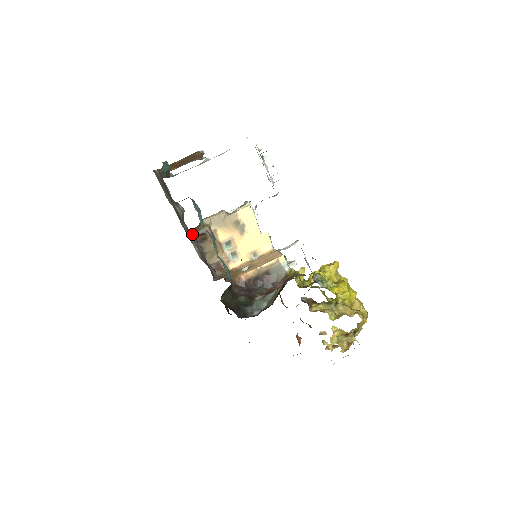
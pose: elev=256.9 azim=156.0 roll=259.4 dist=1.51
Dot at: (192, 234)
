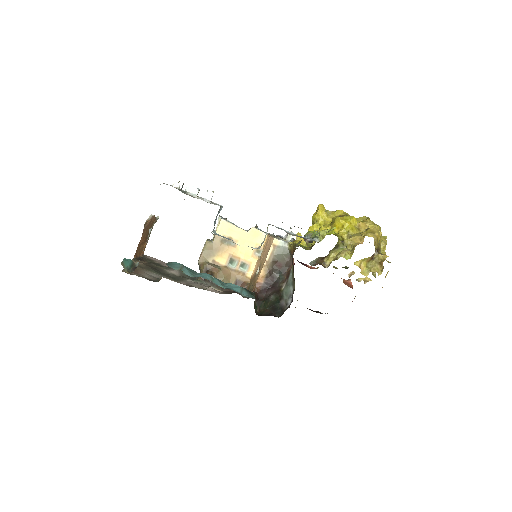
Dot at: (199, 279)
